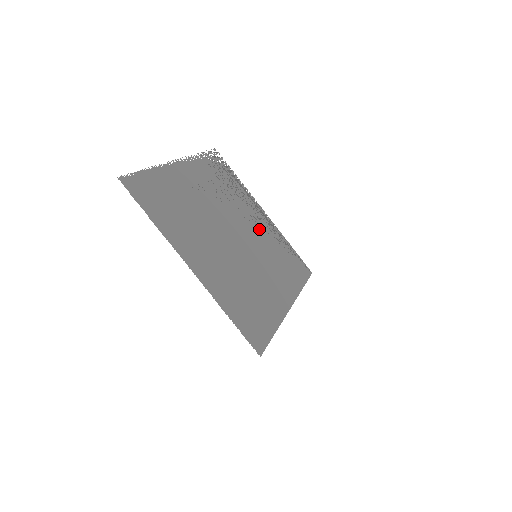
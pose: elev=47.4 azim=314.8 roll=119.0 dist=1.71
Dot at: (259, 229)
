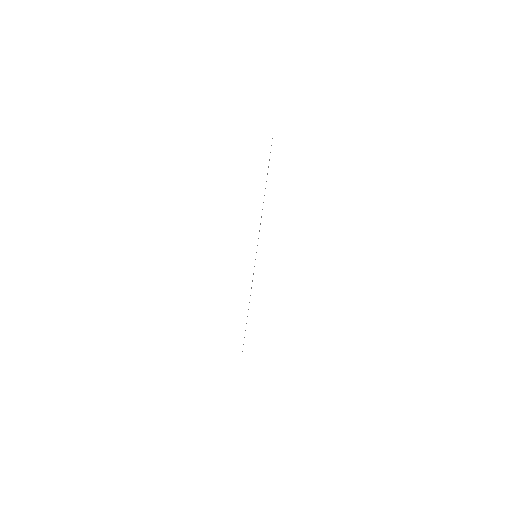
Dot at: occluded
